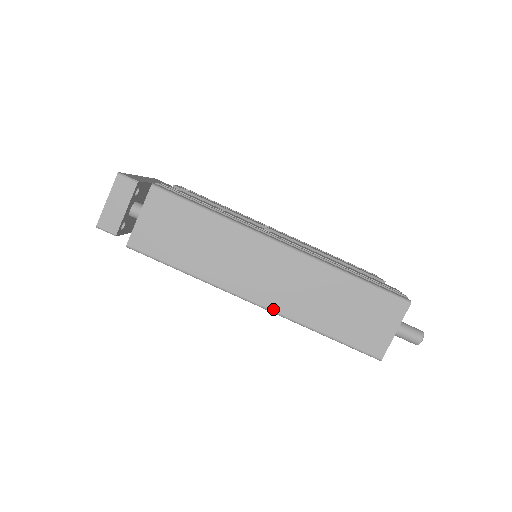
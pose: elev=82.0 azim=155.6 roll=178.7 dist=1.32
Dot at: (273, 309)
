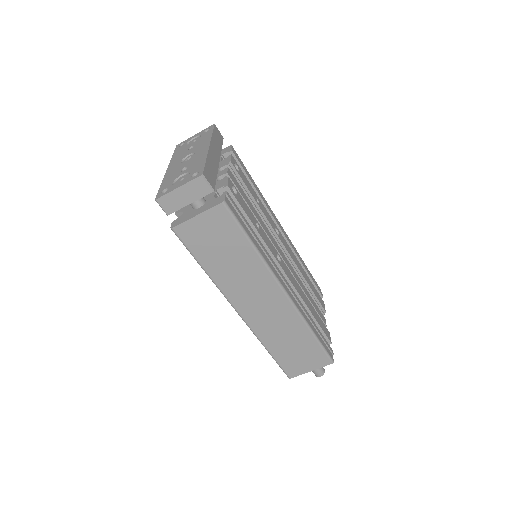
Dot at: (247, 322)
